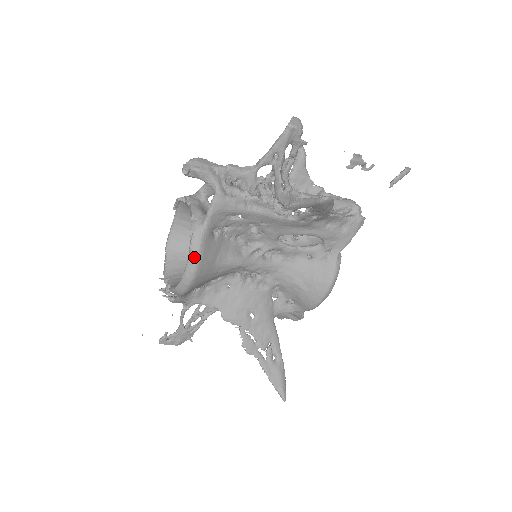
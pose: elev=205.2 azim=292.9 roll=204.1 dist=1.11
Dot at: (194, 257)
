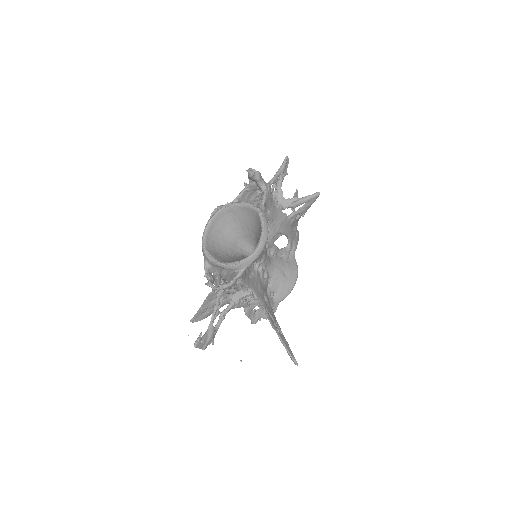
Dot at: (266, 226)
